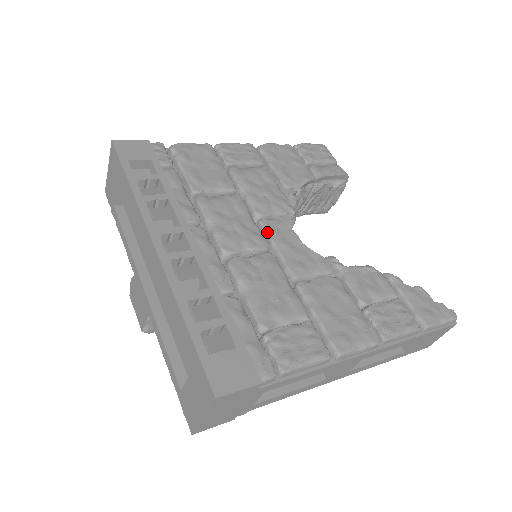
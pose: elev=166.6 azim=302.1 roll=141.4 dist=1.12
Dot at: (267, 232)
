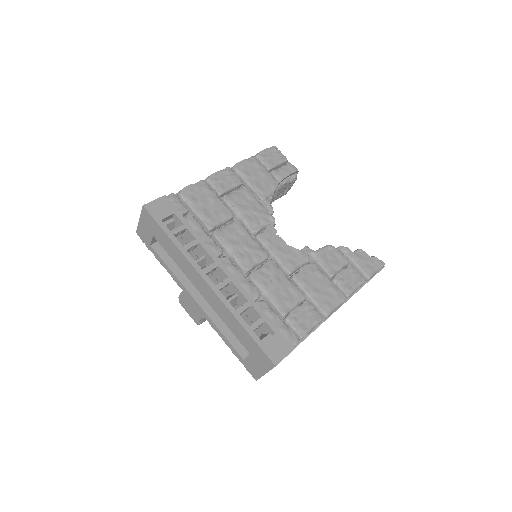
Dot at: (264, 244)
